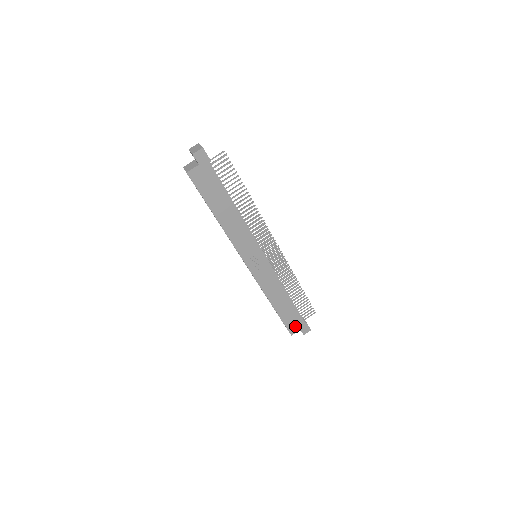
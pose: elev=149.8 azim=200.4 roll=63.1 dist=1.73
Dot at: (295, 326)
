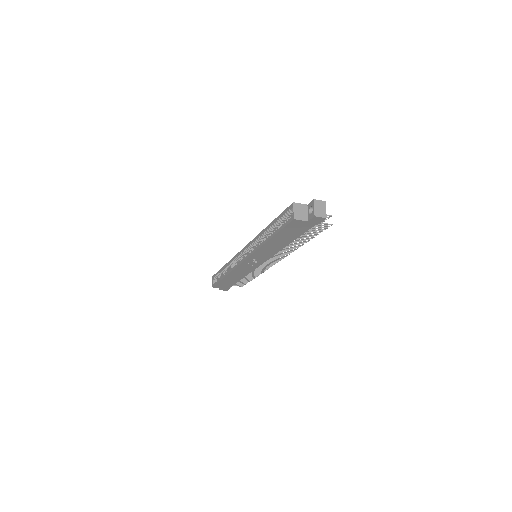
Dot at: (222, 286)
